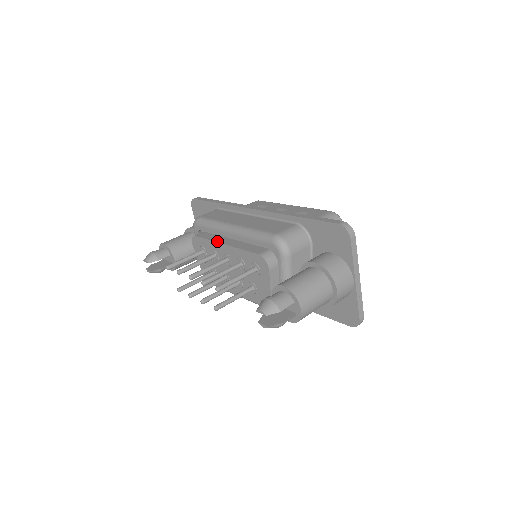
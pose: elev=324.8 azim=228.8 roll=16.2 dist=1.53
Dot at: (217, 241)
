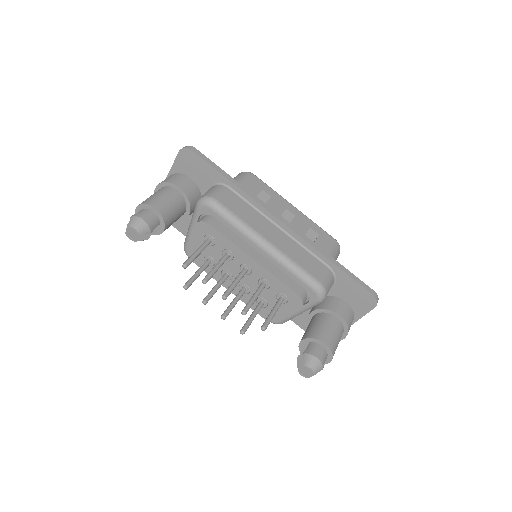
Dot at: (243, 250)
